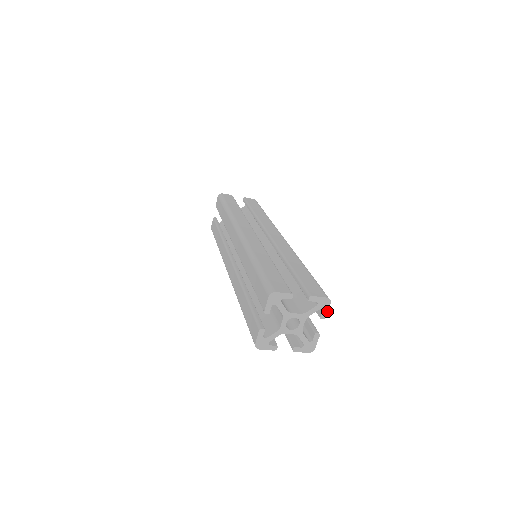
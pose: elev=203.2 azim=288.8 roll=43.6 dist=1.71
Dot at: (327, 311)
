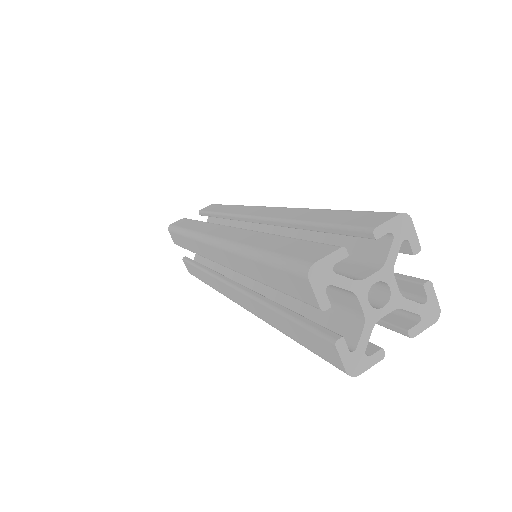
Dot at: (422, 329)
